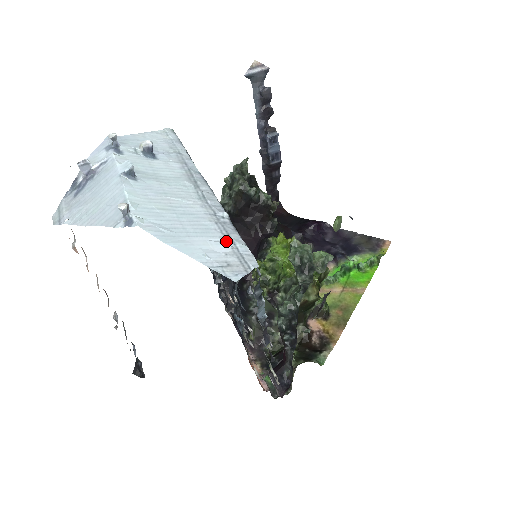
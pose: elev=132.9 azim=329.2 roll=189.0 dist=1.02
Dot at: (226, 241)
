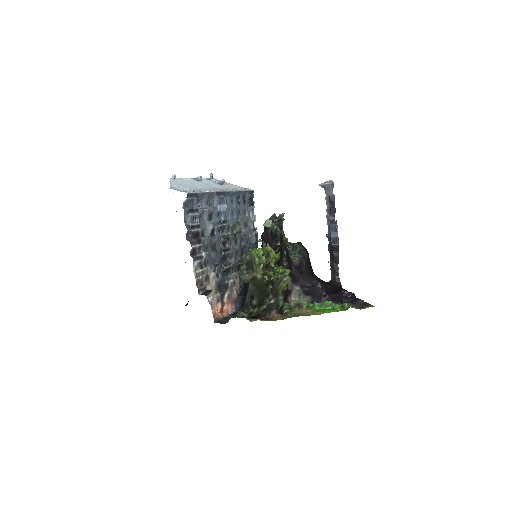
Dot at: (191, 190)
